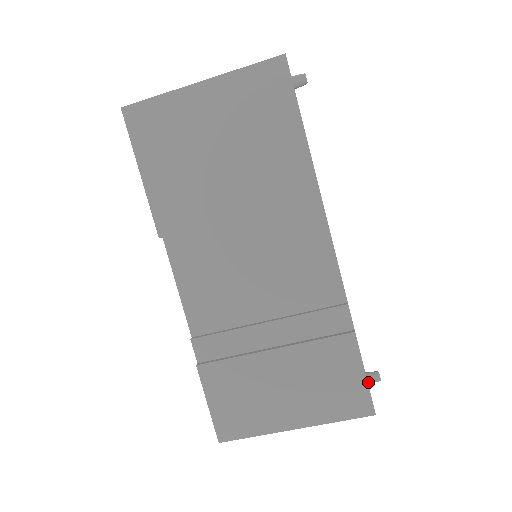
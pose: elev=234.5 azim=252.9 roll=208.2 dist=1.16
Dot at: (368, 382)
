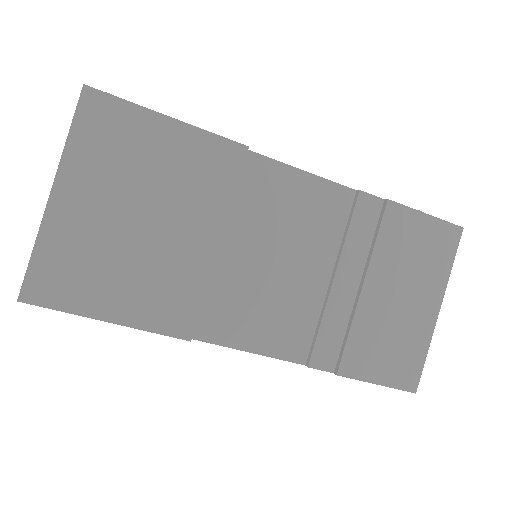
Dot at: occluded
